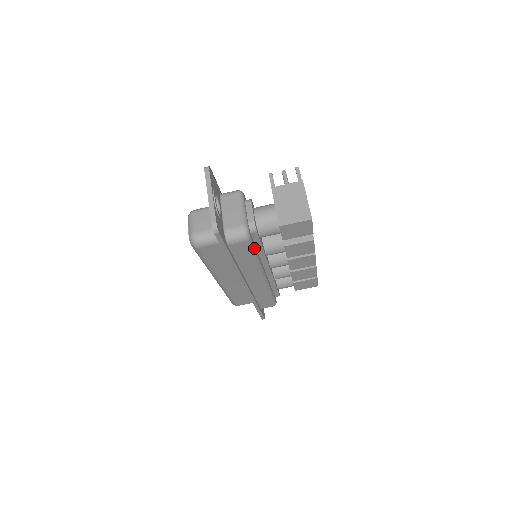
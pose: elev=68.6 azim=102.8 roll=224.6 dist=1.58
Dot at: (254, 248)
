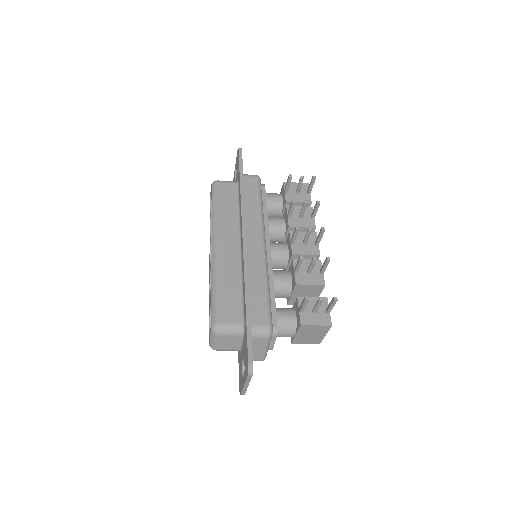
Dot at: occluded
